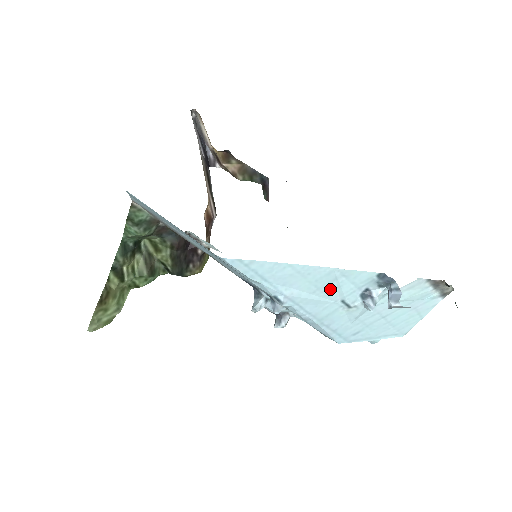
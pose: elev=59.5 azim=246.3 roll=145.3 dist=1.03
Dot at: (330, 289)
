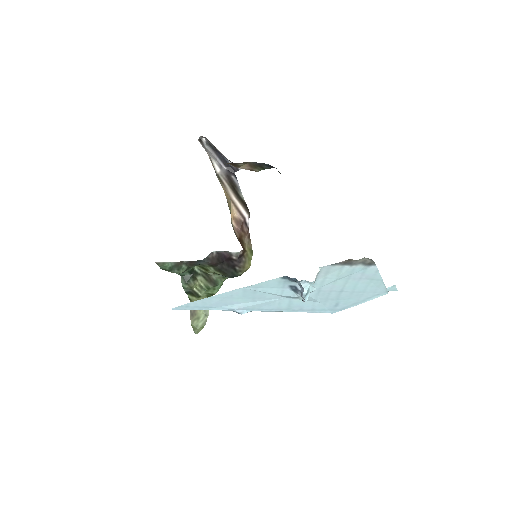
Dot at: (263, 295)
